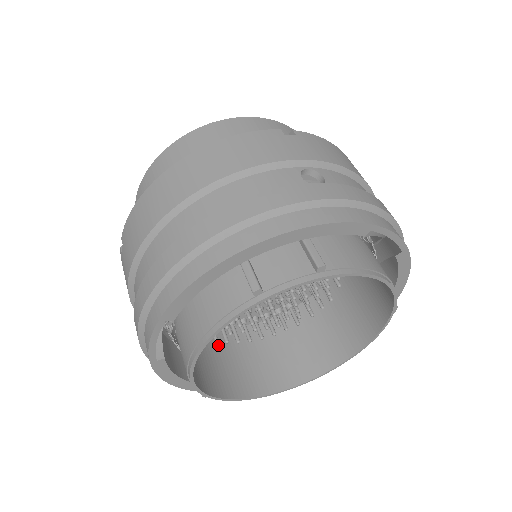
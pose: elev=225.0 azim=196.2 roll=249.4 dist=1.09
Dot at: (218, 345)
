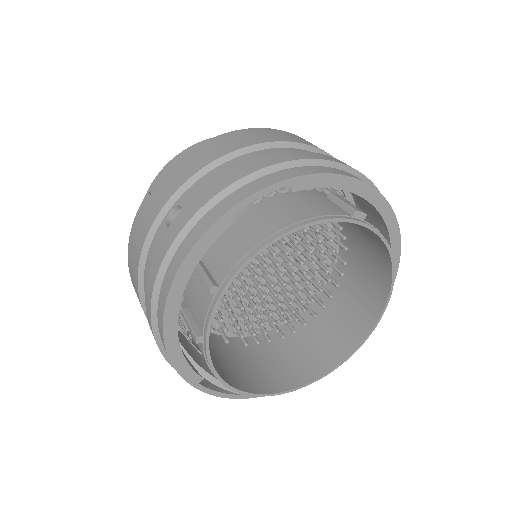
Dot at: (305, 329)
